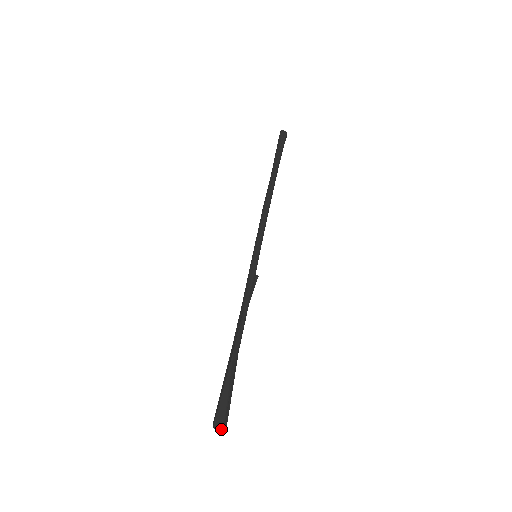
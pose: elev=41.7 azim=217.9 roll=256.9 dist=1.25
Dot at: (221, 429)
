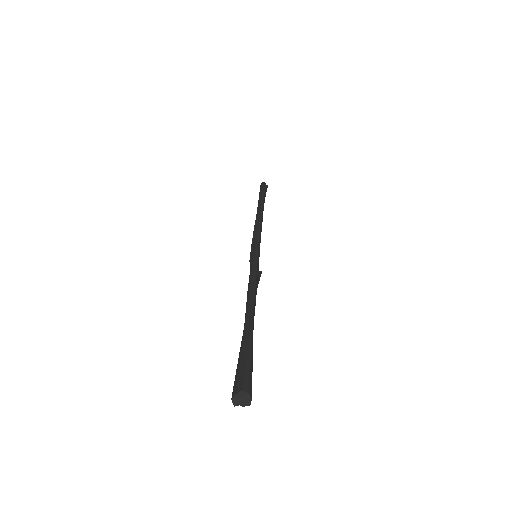
Dot at: (242, 404)
